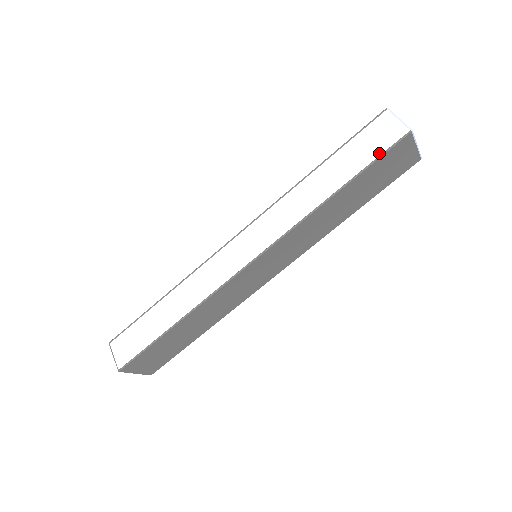
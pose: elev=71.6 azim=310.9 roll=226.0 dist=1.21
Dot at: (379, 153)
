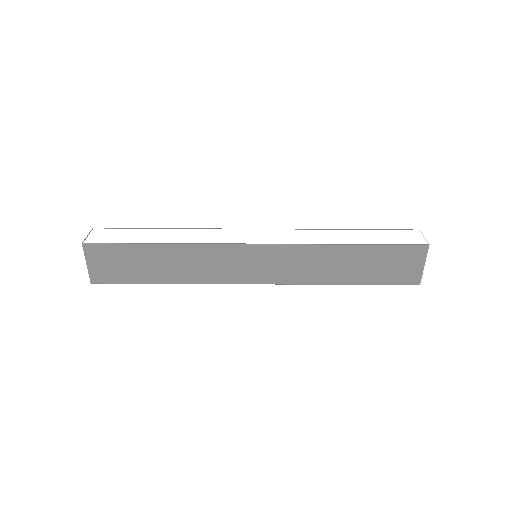
Dot at: (398, 243)
